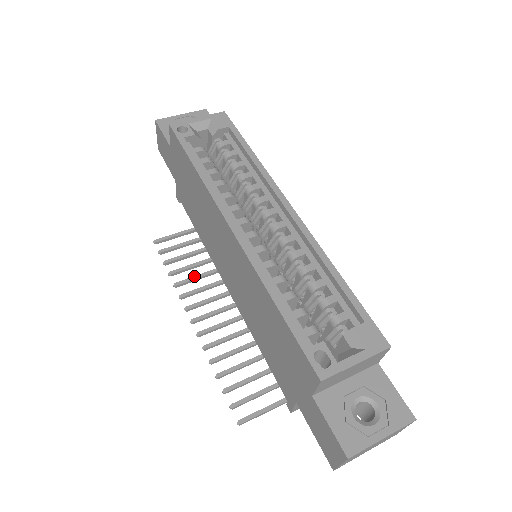
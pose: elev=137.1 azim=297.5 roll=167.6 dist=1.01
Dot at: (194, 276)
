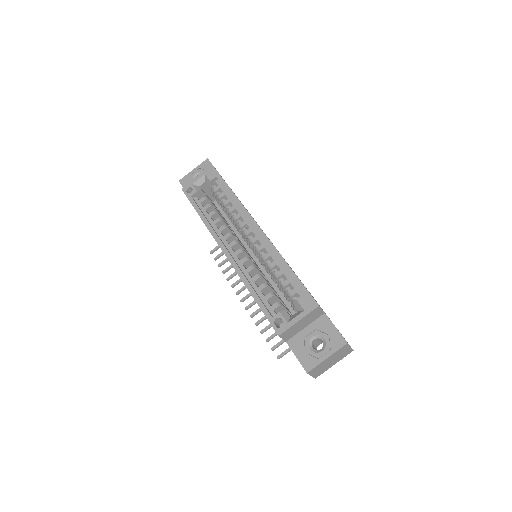
Dot at: occluded
